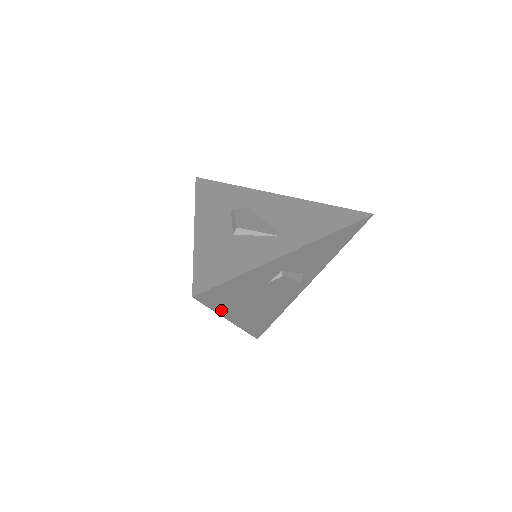
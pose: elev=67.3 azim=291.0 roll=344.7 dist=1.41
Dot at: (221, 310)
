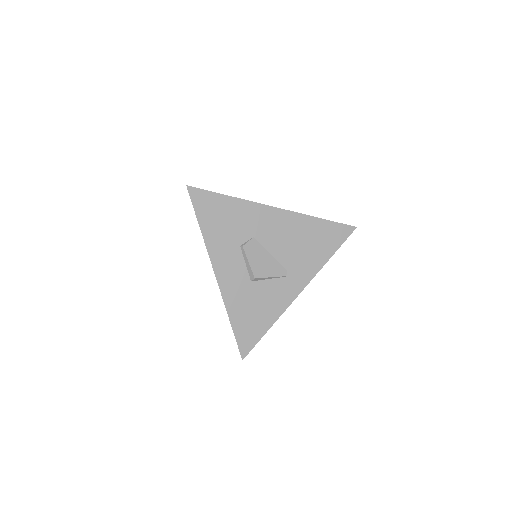
Dot at: occluded
